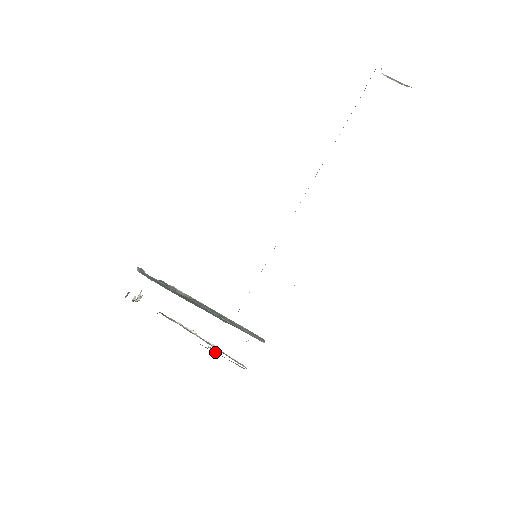
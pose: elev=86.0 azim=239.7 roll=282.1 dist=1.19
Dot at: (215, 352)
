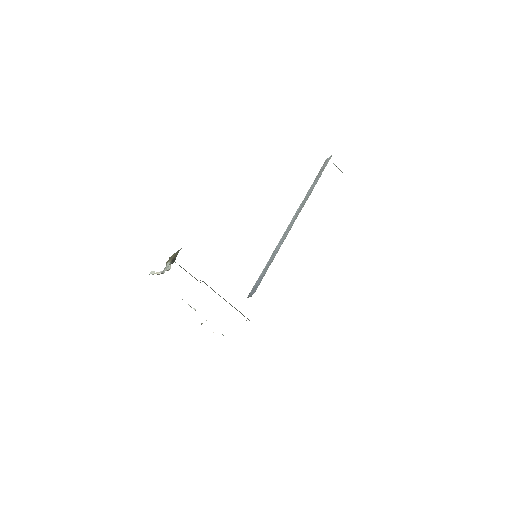
Dot at: occluded
